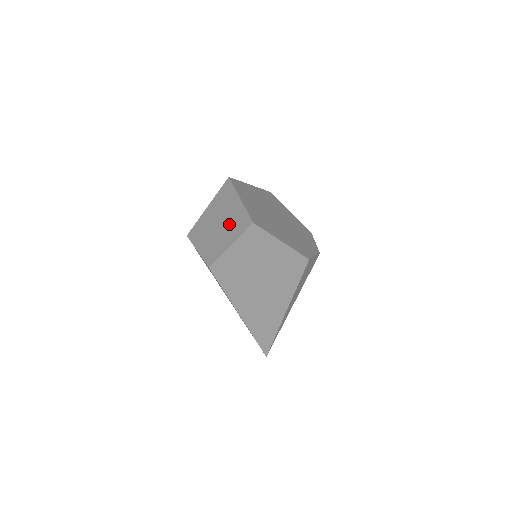
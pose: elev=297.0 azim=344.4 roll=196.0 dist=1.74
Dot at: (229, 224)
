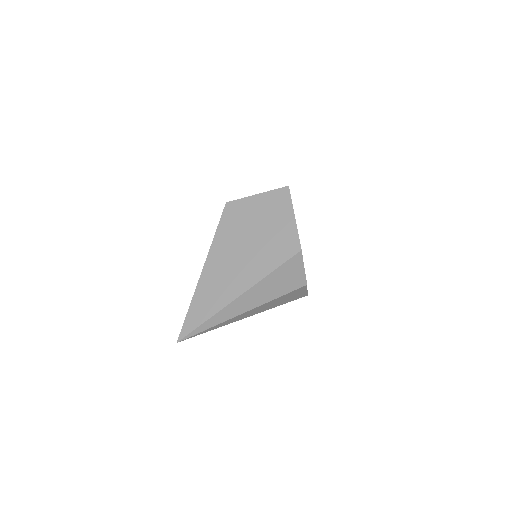
Dot at: occluded
